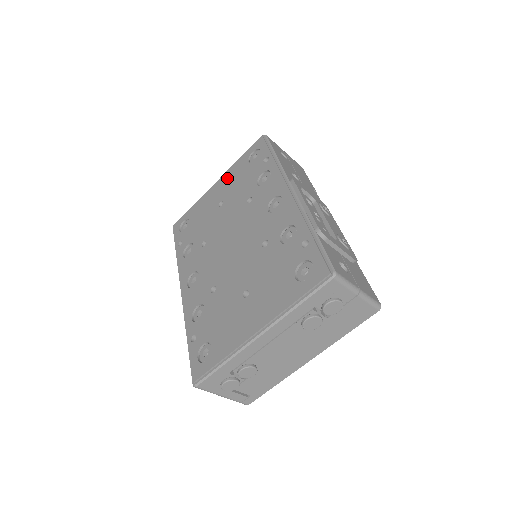
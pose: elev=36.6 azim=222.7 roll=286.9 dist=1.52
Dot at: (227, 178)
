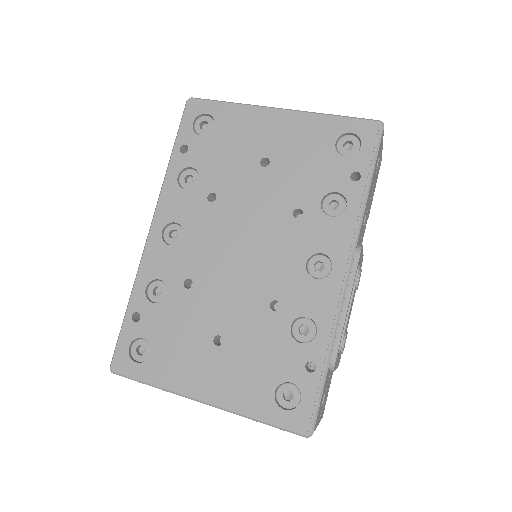
Dot at: (296, 128)
